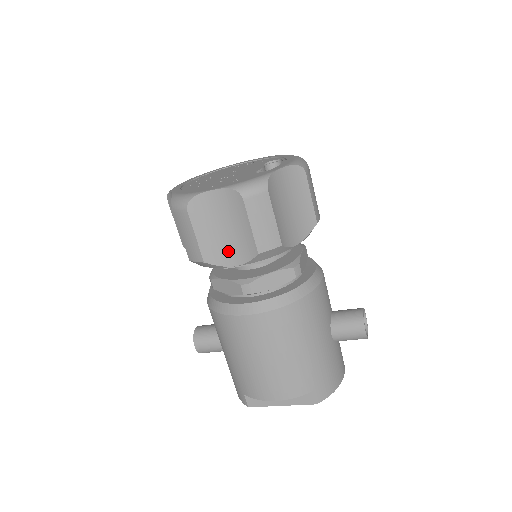
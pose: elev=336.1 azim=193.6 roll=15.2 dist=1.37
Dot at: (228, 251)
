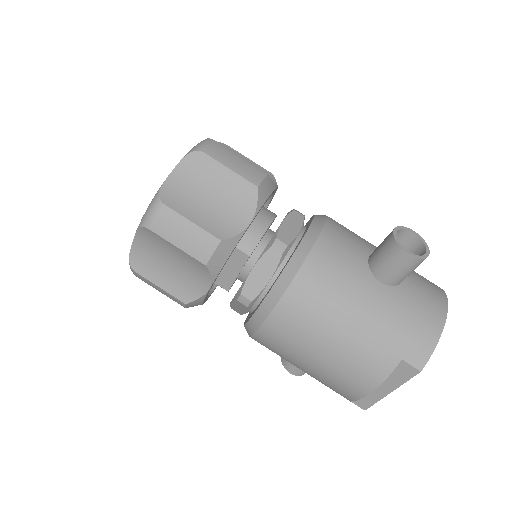
Dot at: (192, 280)
